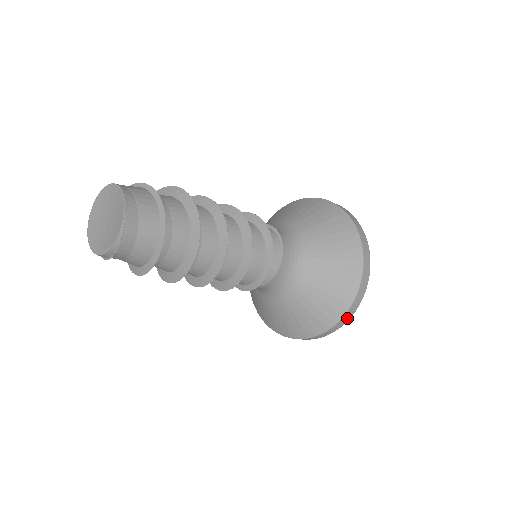
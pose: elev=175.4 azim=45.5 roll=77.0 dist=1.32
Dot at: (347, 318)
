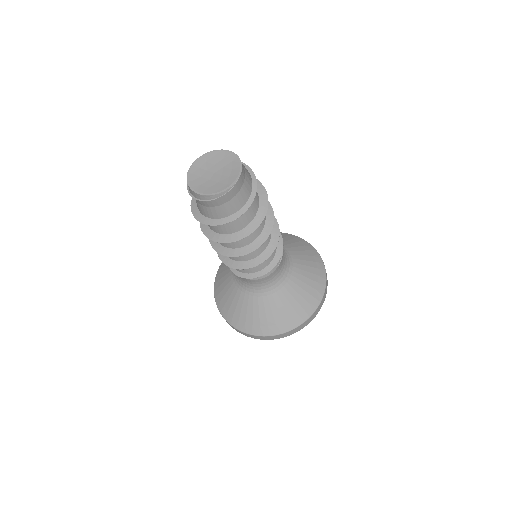
Dot at: (295, 331)
